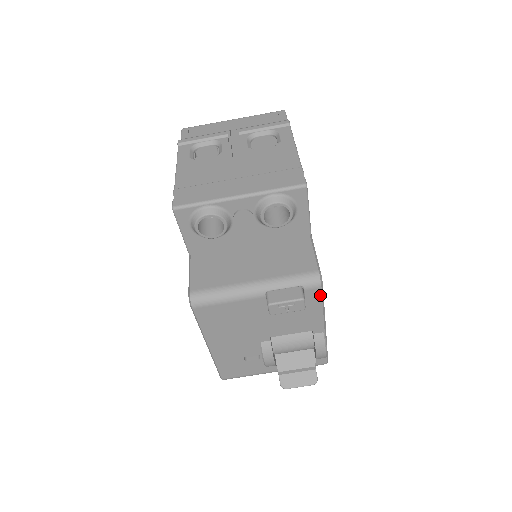
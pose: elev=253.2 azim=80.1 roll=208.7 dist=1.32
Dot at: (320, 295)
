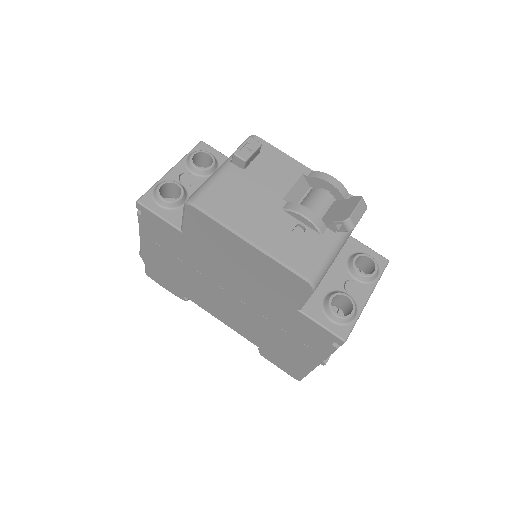
Dot at: (265, 143)
